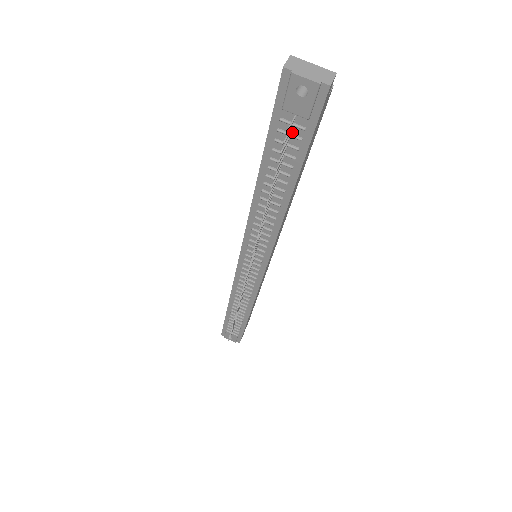
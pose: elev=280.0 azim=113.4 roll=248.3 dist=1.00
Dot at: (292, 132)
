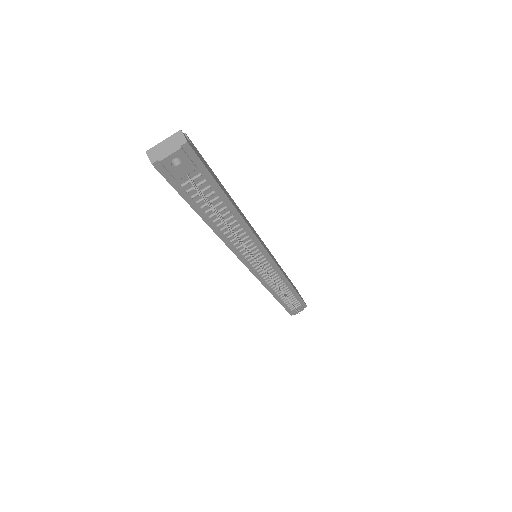
Dot at: (196, 183)
